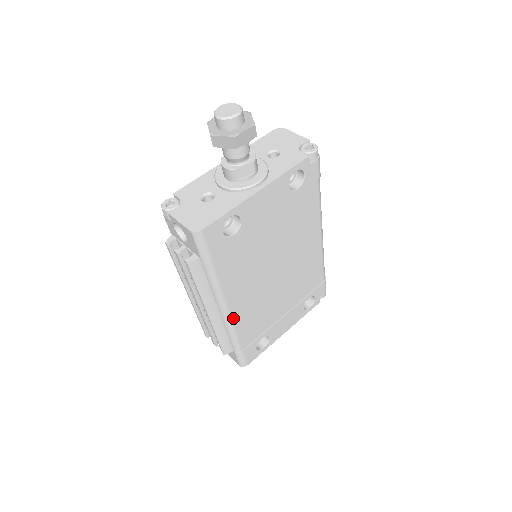
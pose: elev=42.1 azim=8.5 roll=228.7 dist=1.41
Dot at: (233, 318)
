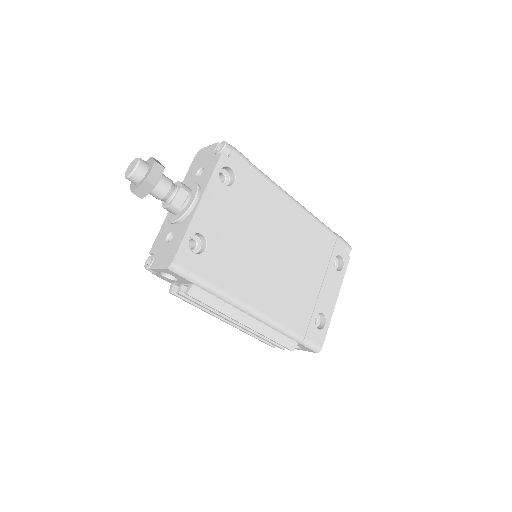
Dot at: (268, 315)
